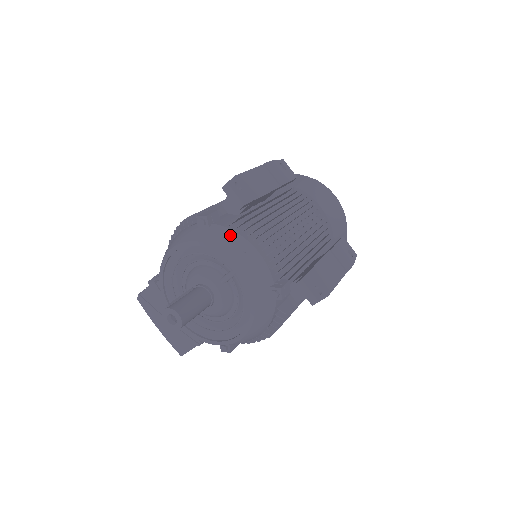
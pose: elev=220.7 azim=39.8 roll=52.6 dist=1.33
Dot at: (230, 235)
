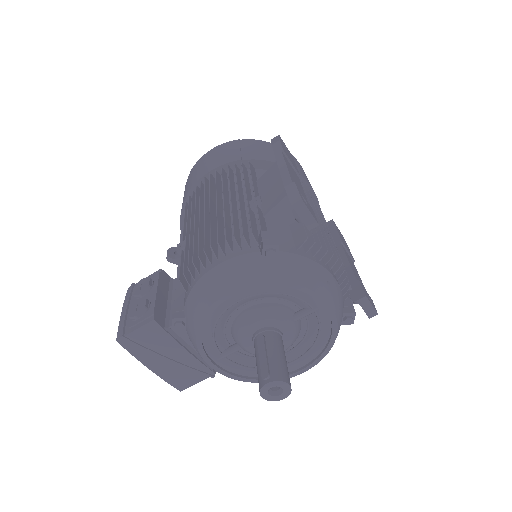
Dot at: (309, 266)
